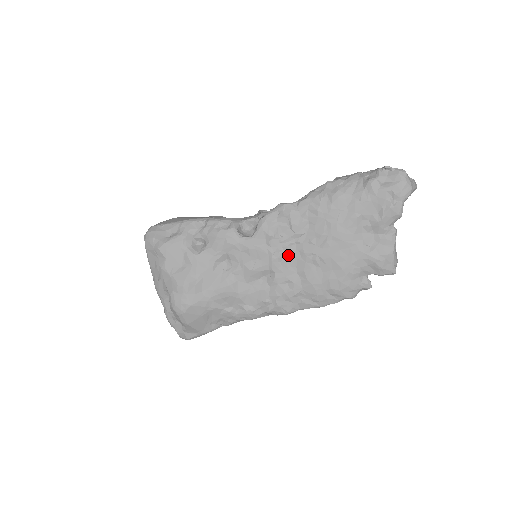
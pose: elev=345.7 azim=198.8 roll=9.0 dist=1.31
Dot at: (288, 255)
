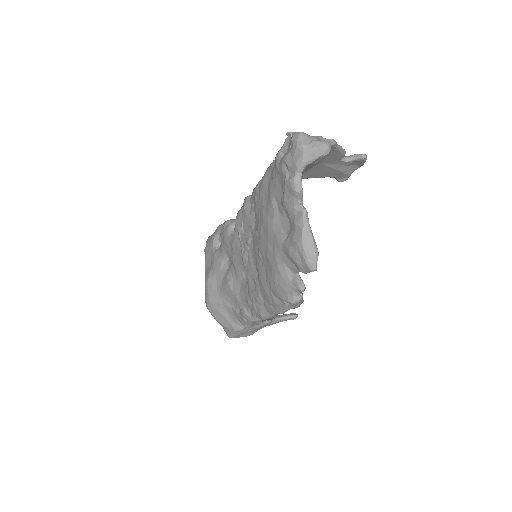
Dot at: (250, 251)
